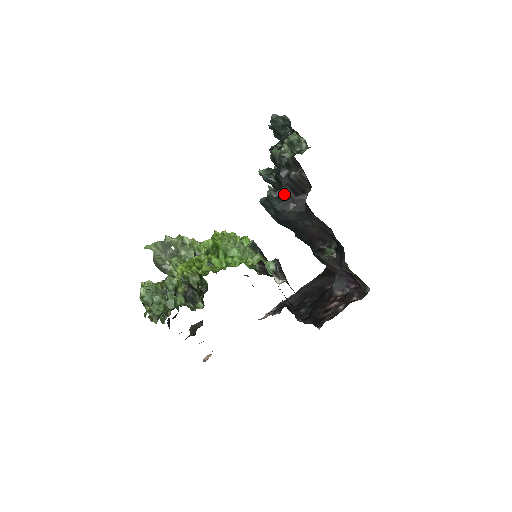
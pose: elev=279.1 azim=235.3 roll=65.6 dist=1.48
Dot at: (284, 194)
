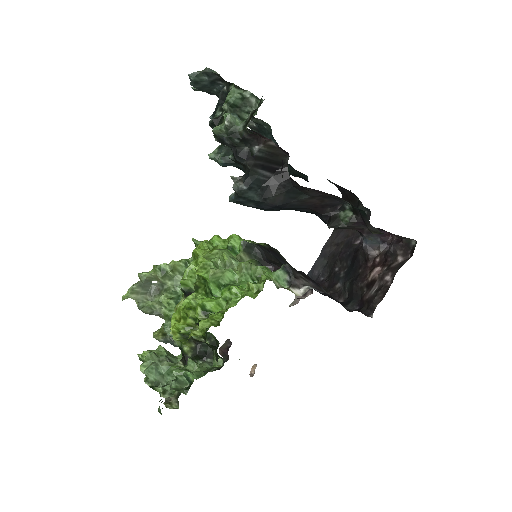
Dot at: (256, 179)
